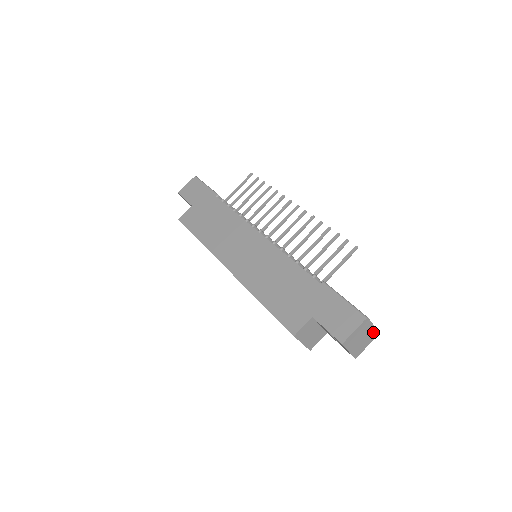
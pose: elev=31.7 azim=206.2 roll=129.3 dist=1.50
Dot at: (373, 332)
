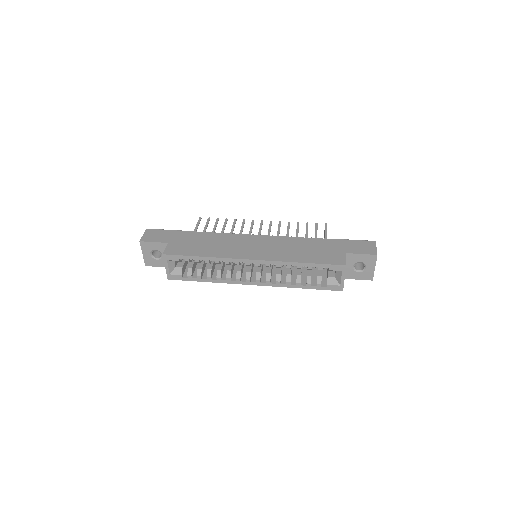
Dot at: occluded
